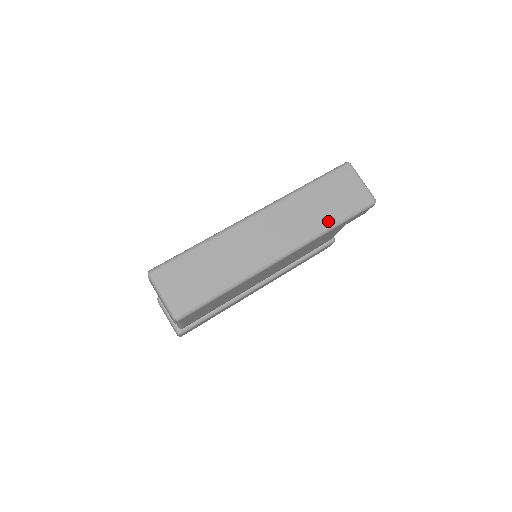
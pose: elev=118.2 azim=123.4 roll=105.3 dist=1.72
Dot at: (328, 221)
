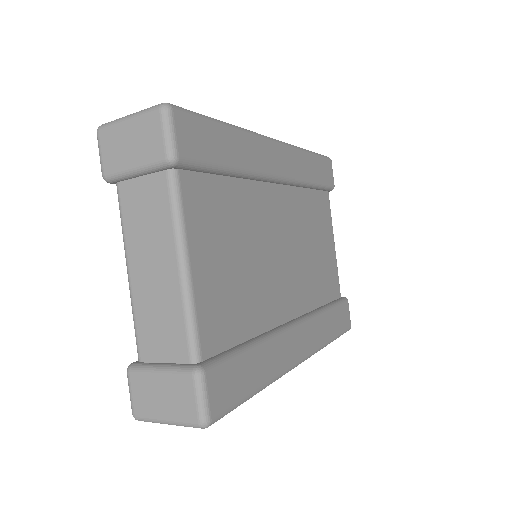
Dot at: occluded
